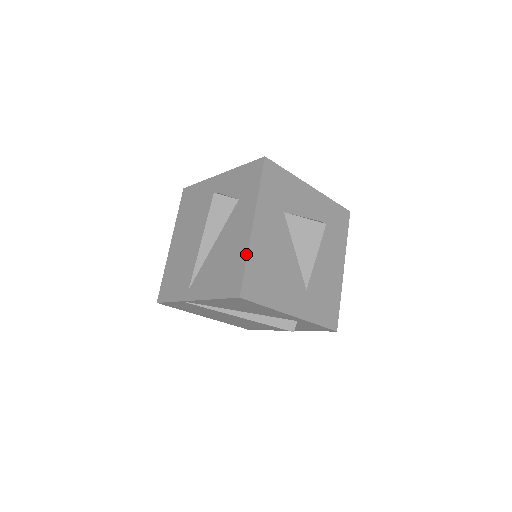
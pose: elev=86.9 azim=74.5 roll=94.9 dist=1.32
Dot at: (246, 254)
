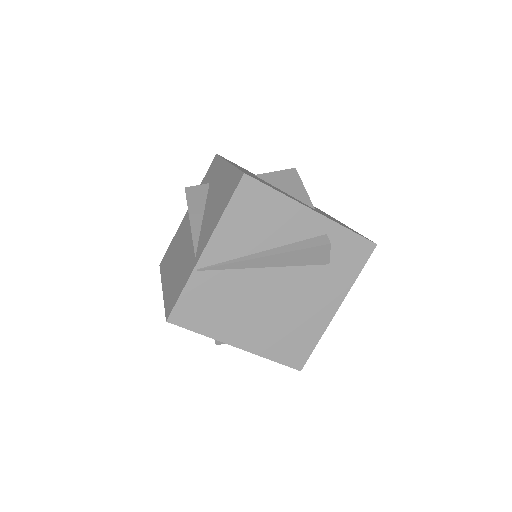
Dot at: (233, 167)
